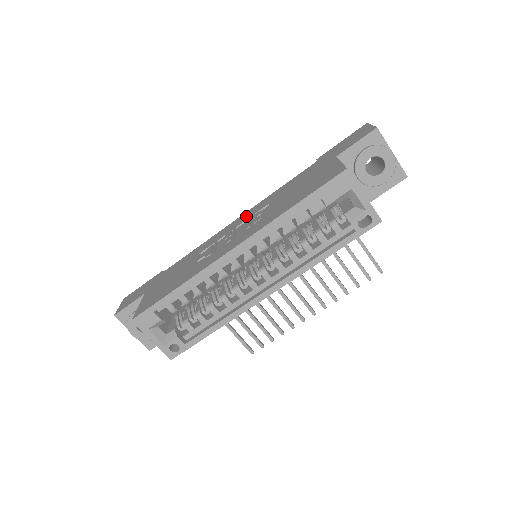
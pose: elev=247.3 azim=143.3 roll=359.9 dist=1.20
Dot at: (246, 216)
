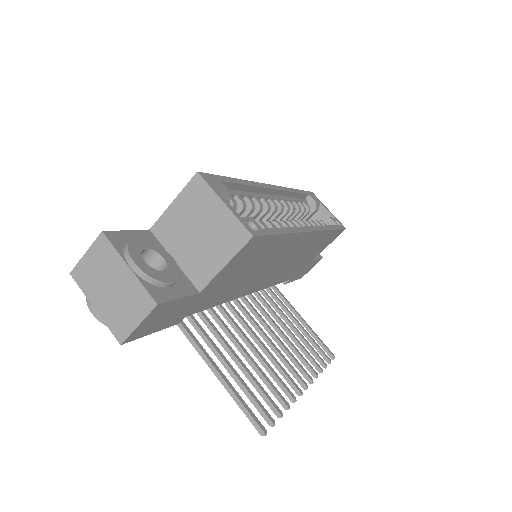
Dot at: occluded
